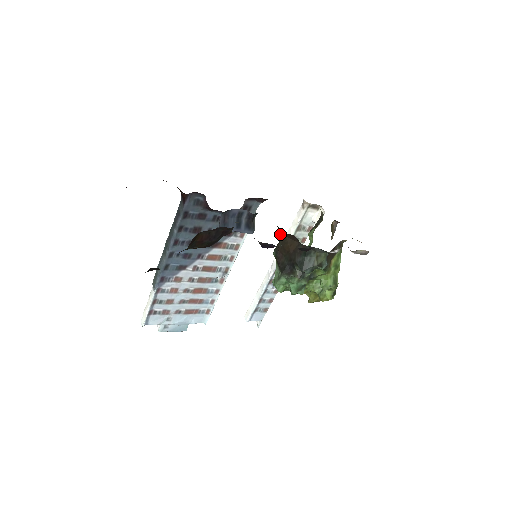
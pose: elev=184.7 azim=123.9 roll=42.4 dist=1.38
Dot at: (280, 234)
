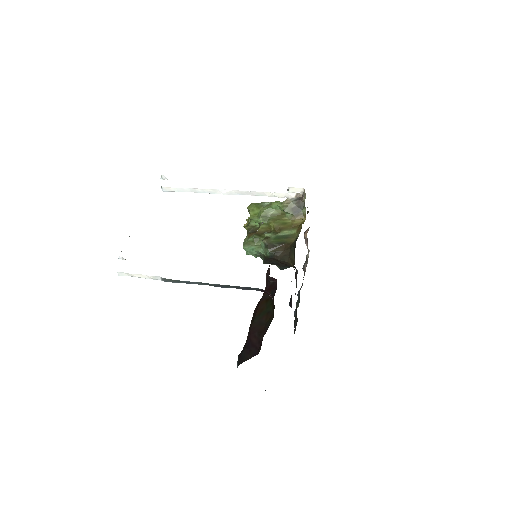
Dot at: (288, 263)
